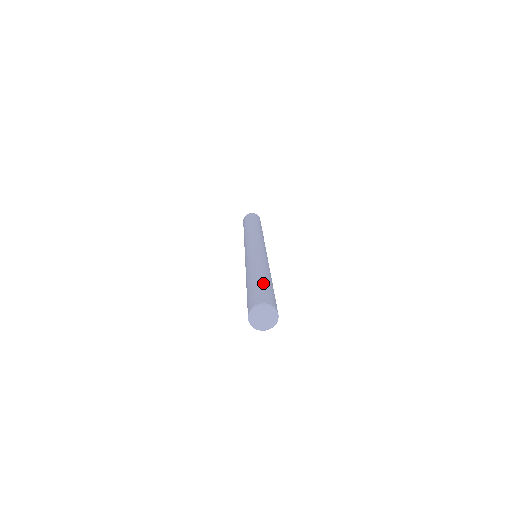
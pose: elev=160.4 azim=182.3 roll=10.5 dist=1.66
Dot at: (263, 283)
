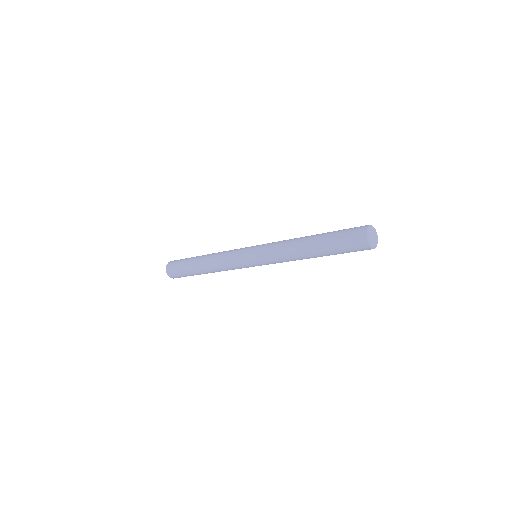
Dot at: occluded
